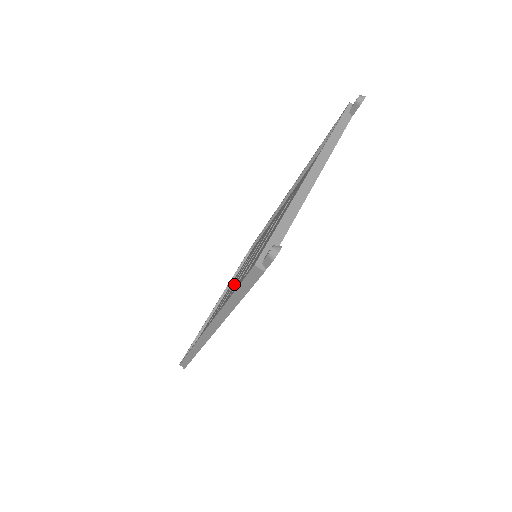
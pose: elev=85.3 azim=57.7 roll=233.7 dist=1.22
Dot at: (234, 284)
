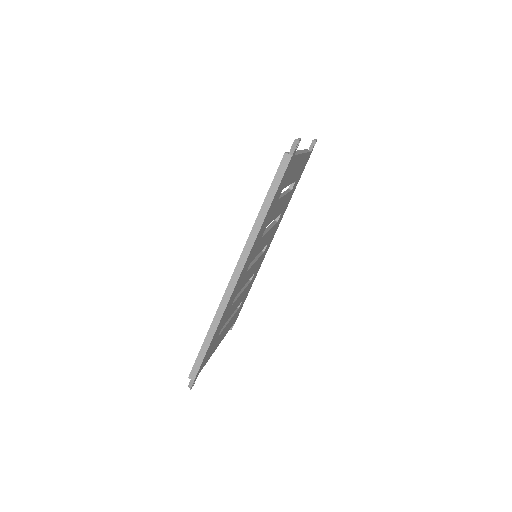
Dot at: occluded
